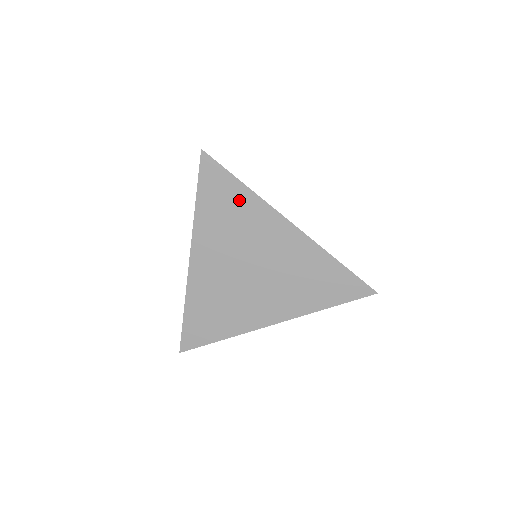
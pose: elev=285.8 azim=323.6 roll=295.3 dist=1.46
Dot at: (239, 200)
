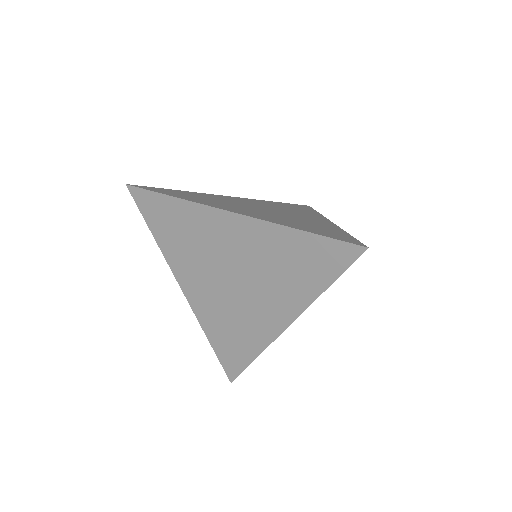
Dot at: (178, 214)
